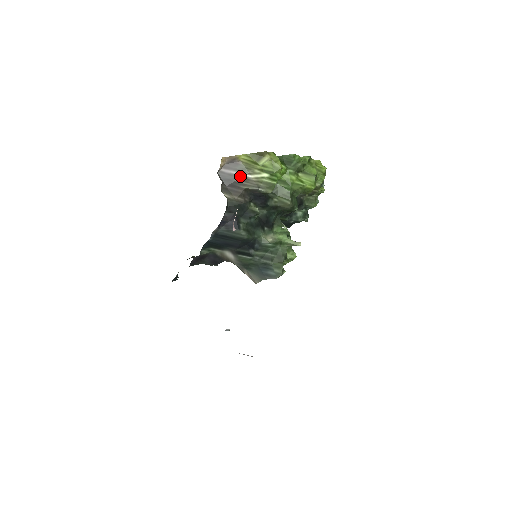
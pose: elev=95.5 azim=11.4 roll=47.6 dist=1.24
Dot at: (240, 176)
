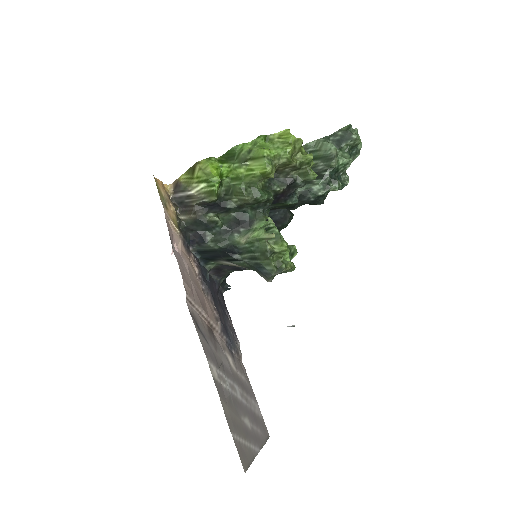
Dot at: (186, 196)
